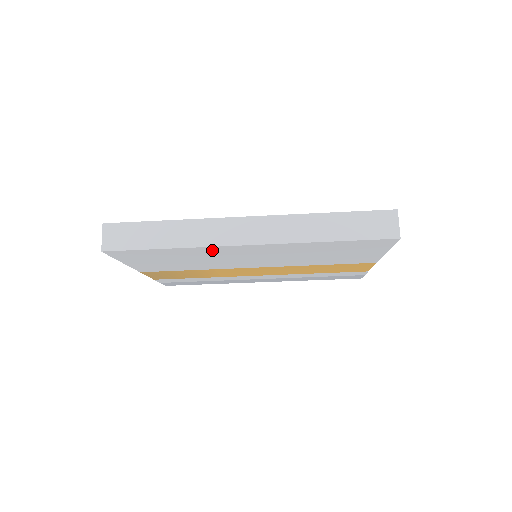
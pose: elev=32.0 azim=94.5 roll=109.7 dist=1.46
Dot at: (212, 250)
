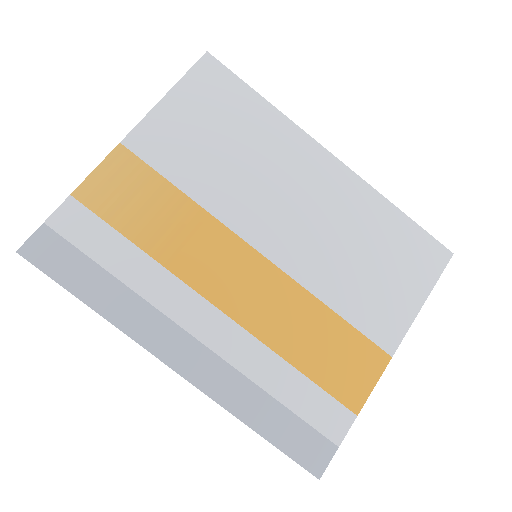
Dot at: (292, 141)
